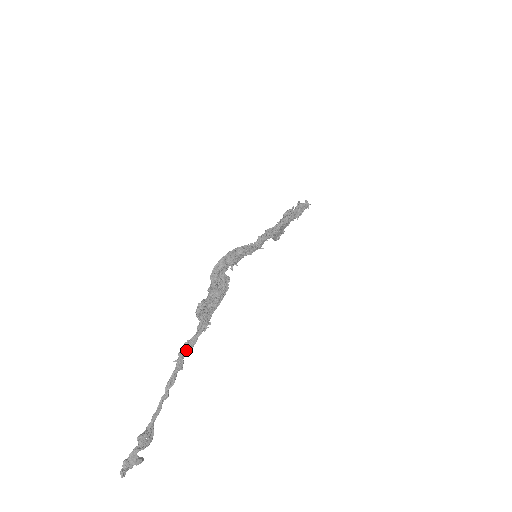
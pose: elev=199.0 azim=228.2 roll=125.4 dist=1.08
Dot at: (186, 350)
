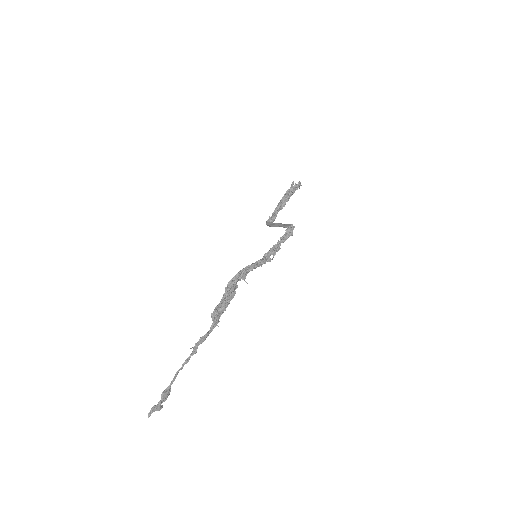
Dot at: (201, 341)
